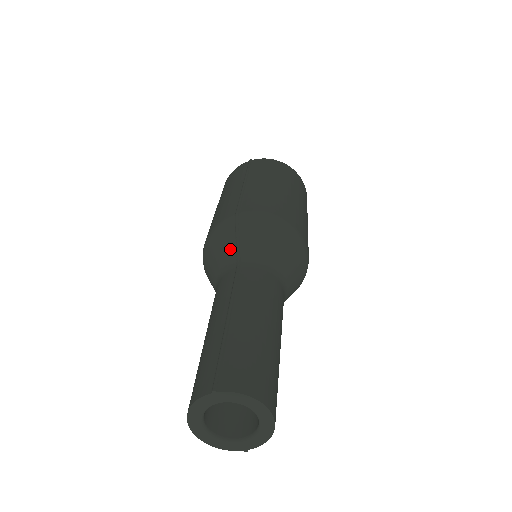
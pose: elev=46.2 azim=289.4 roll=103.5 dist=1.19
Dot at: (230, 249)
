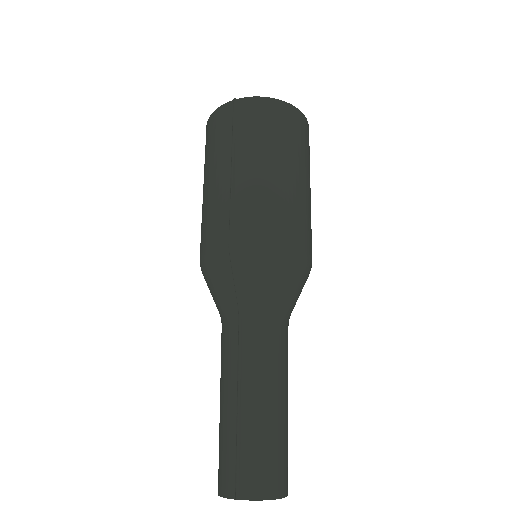
Dot at: (229, 292)
